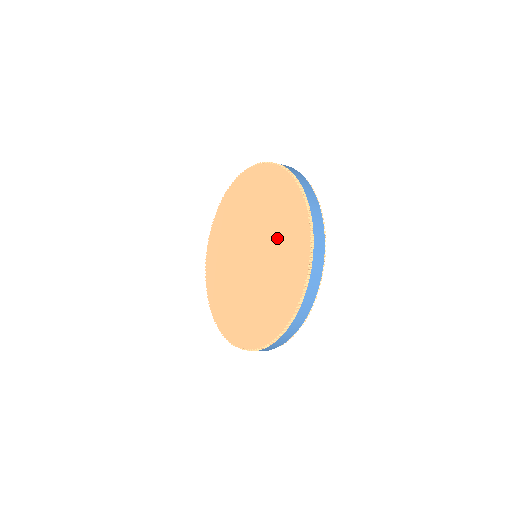
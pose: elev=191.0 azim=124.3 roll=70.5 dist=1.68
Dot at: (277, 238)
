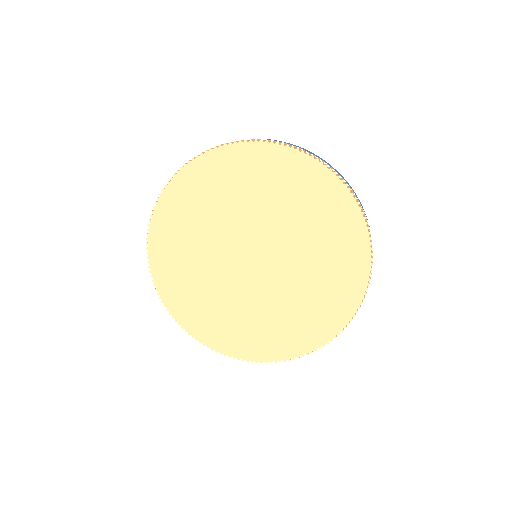
Dot at: (293, 302)
